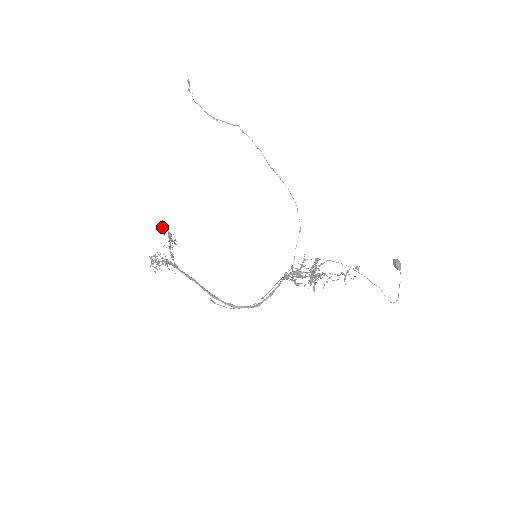
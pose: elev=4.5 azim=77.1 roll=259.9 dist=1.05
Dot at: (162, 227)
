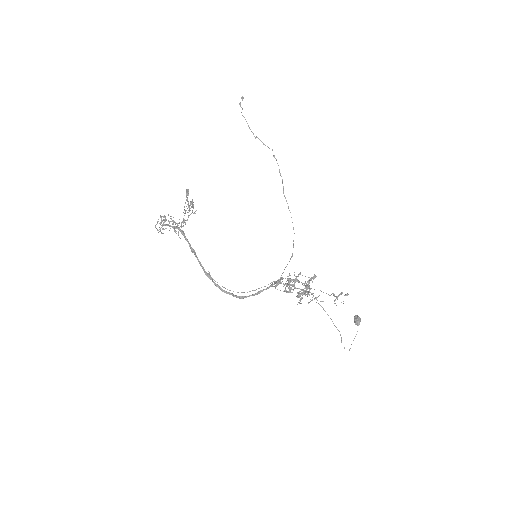
Dot at: (187, 194)
